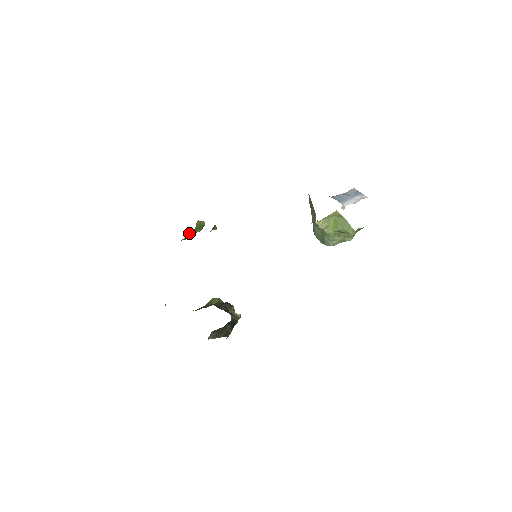
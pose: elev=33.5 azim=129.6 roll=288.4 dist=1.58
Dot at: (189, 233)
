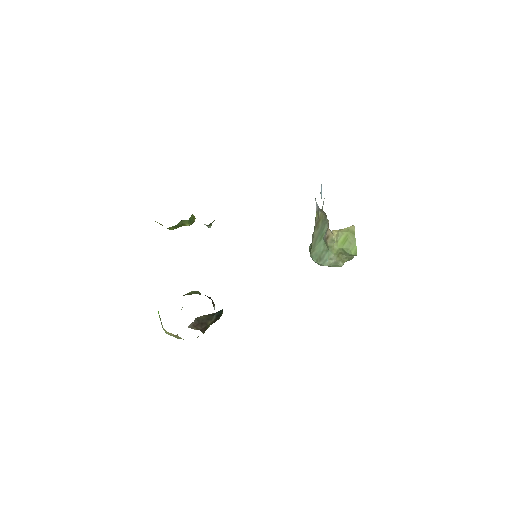
Dot at: (179, 223)
